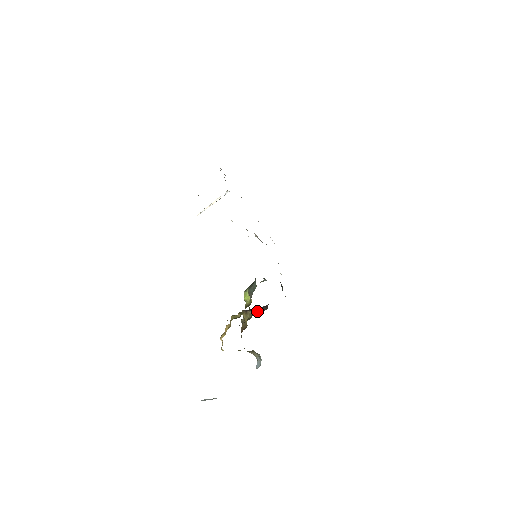
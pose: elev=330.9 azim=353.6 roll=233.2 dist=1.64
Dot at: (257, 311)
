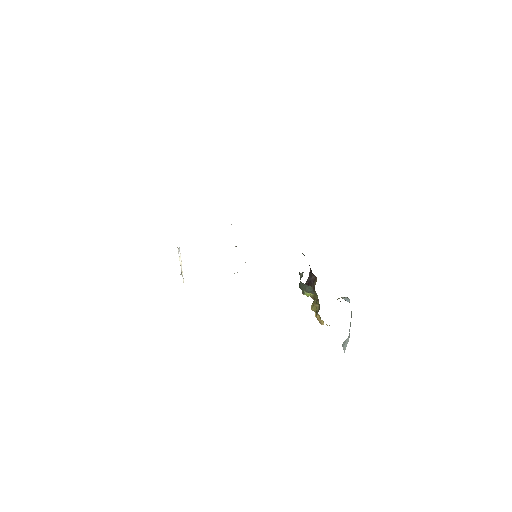
Dot at: (313, 285)
